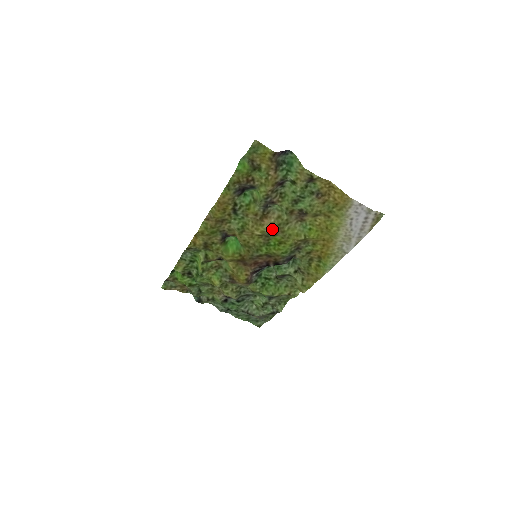
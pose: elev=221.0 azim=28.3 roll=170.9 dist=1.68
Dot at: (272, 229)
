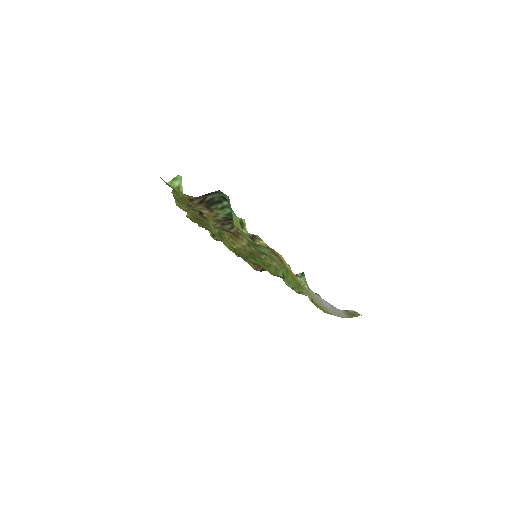
Dot at: (246, 252)
